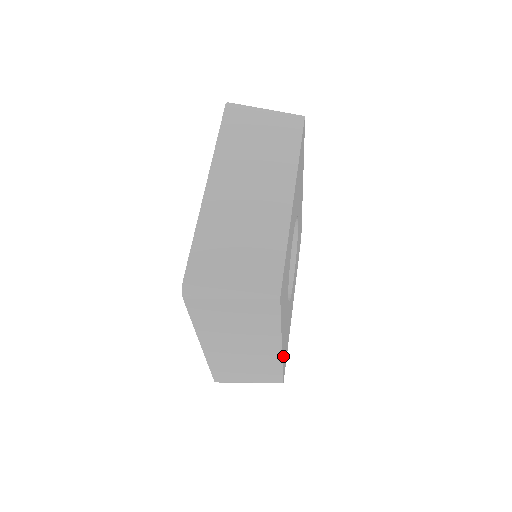
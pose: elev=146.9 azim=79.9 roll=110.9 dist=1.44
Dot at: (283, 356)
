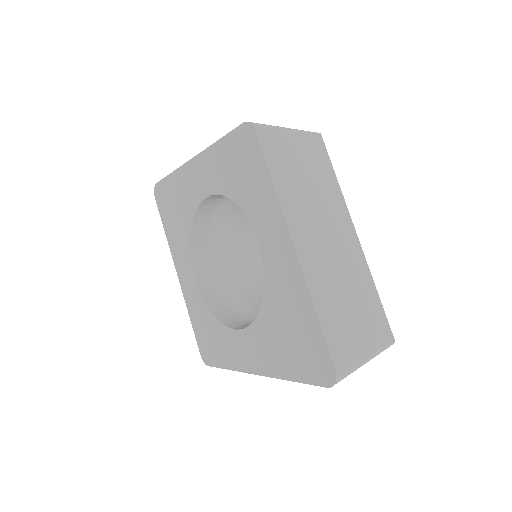
Dot at: occluded
